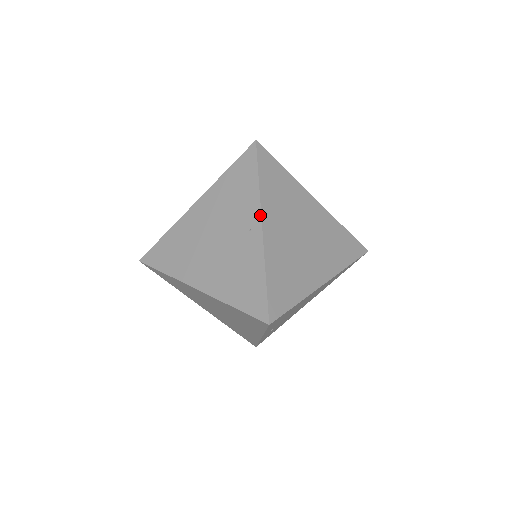
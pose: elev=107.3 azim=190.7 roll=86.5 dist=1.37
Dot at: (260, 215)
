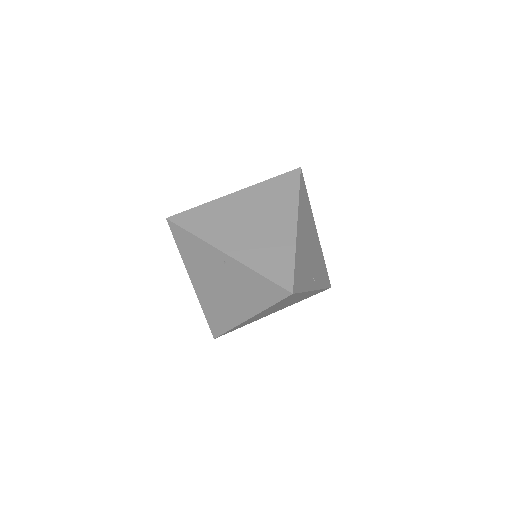
Dot at: (217, 250)
